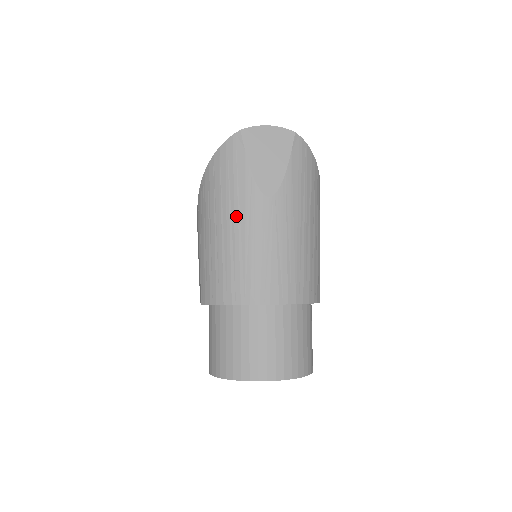
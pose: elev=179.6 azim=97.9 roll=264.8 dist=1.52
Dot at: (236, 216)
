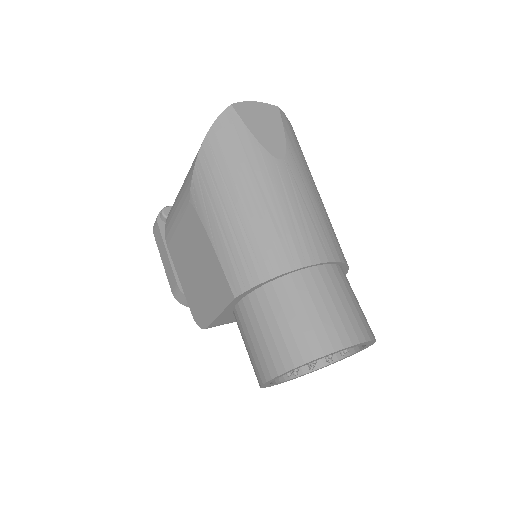
Dot at: (254, 182)
